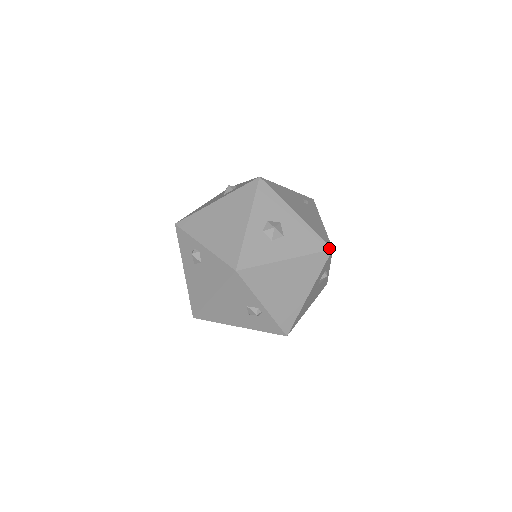
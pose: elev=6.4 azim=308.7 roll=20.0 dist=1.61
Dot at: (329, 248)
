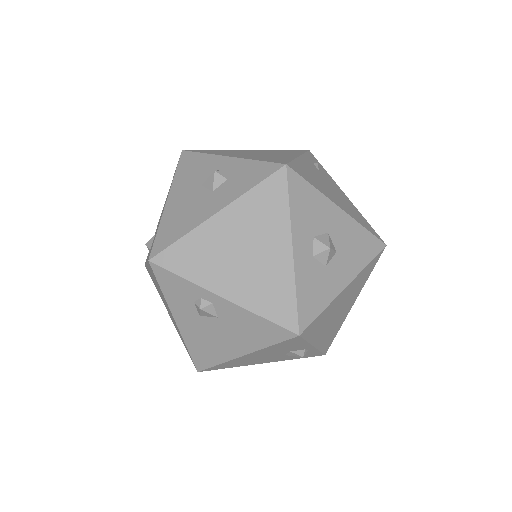
Dot at: (383, 246)
